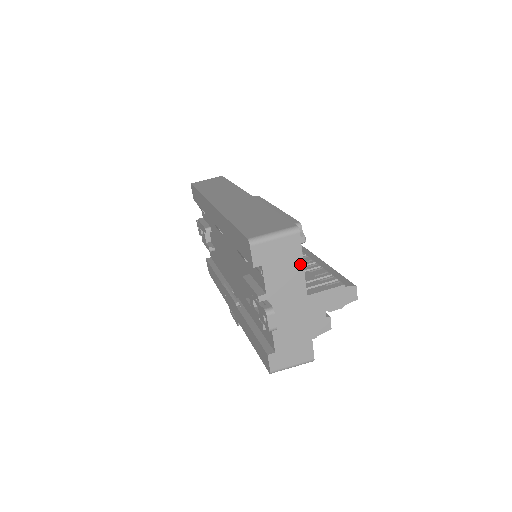
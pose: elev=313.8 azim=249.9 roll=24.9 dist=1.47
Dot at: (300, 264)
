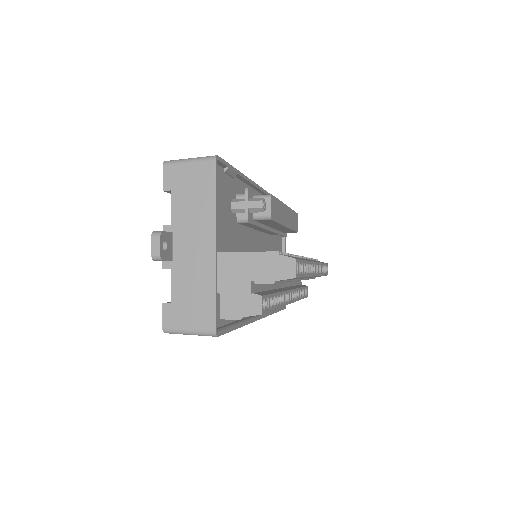
Dot at: (212, 198)
